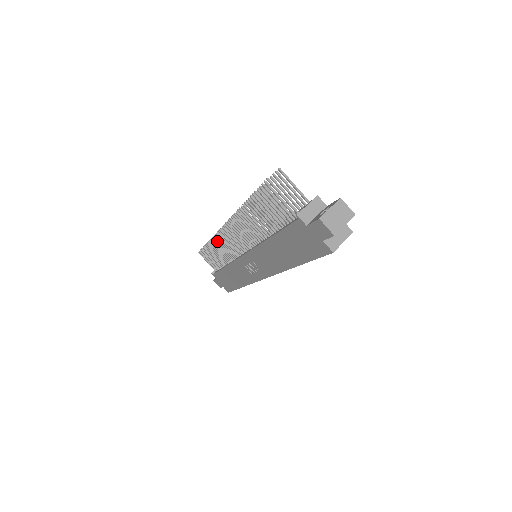
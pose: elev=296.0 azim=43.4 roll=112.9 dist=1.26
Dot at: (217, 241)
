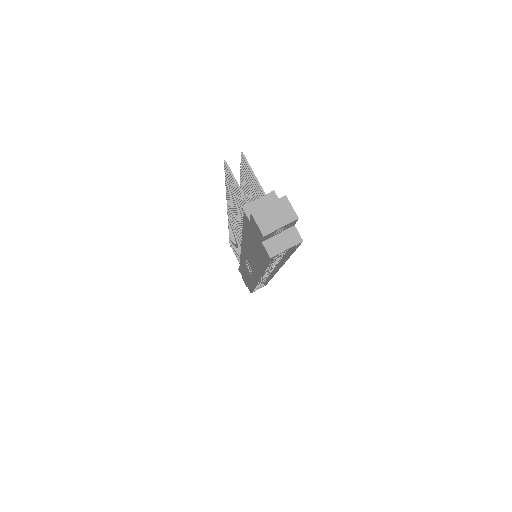
Dot at: occluded
